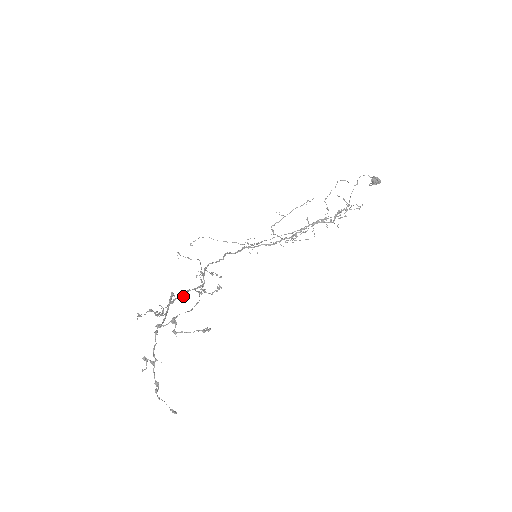
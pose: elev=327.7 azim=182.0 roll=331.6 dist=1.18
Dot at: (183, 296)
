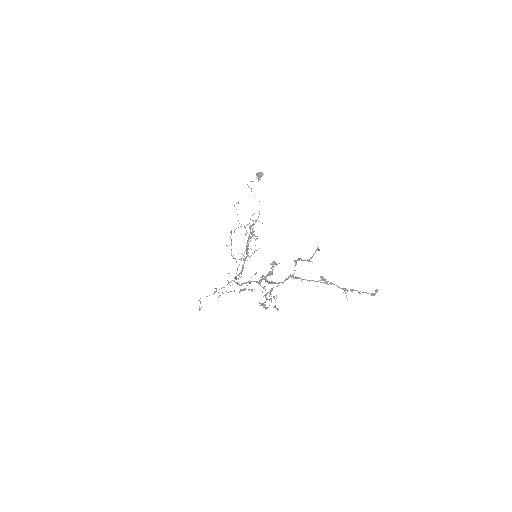
Dot at: occluded
